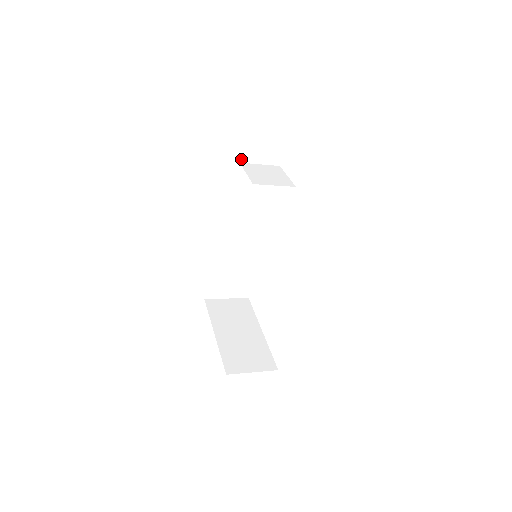
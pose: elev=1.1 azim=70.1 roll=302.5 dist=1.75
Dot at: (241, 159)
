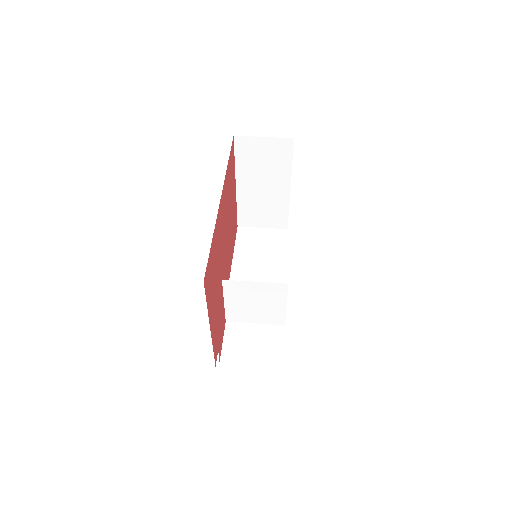
Dot at: occluded
